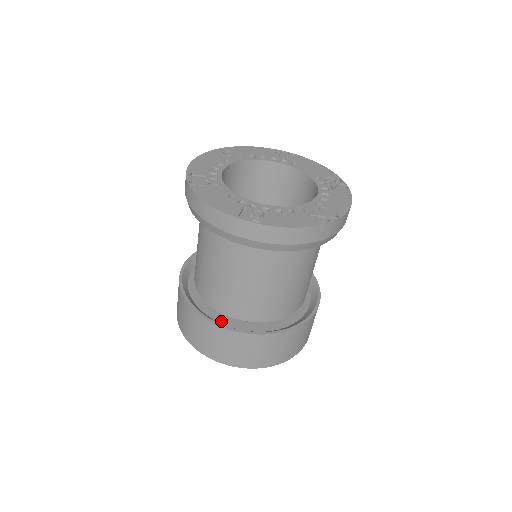
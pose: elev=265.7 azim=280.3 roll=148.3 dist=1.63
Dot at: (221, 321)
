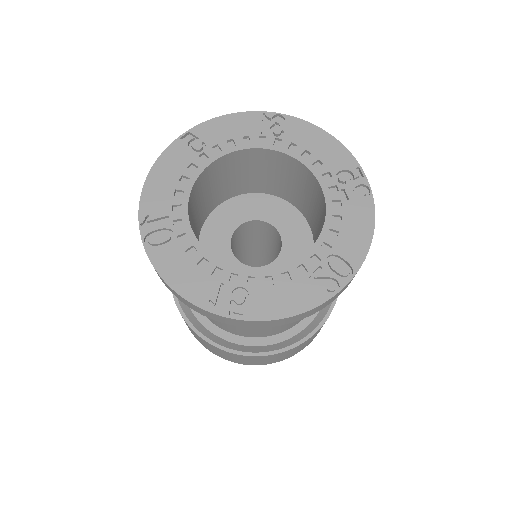
Dot at: (225, 336)
